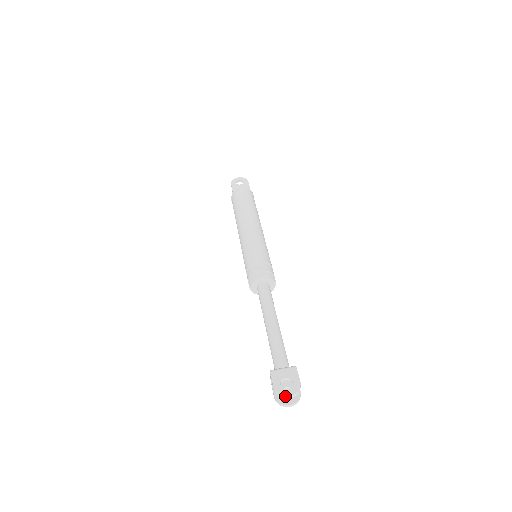
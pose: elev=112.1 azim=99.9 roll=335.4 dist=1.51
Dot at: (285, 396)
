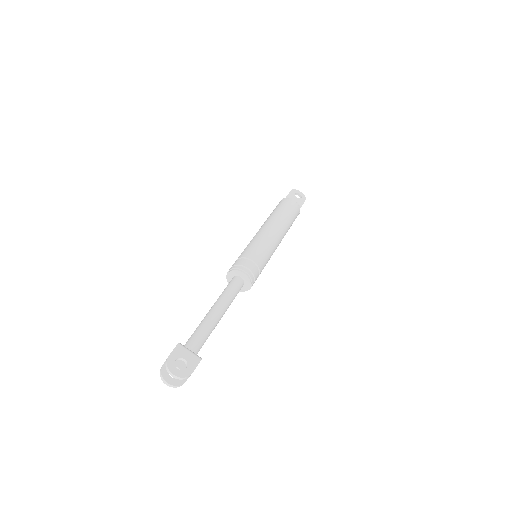
Dot at: (170, 371)
